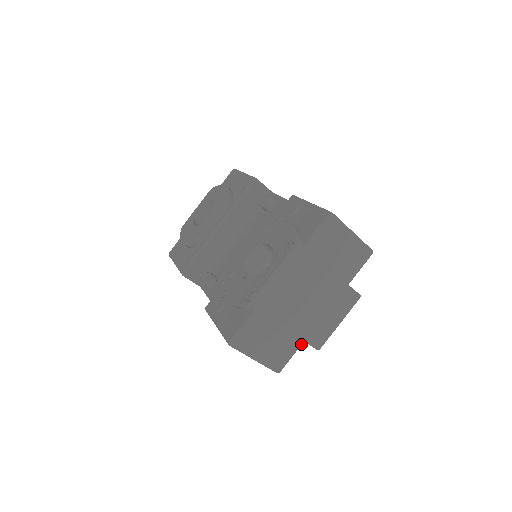
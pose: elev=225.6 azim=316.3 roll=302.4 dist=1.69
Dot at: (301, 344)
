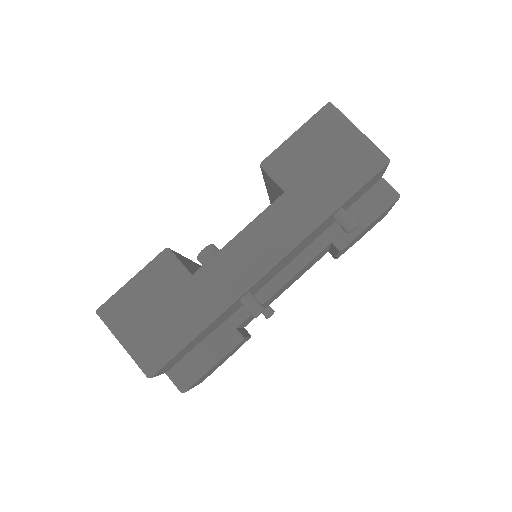
Dot at: occluded
